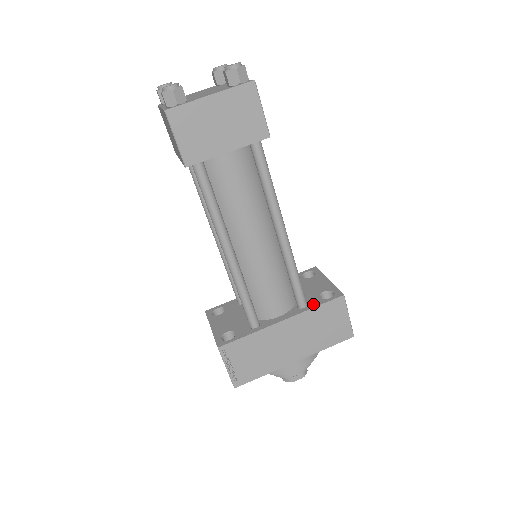
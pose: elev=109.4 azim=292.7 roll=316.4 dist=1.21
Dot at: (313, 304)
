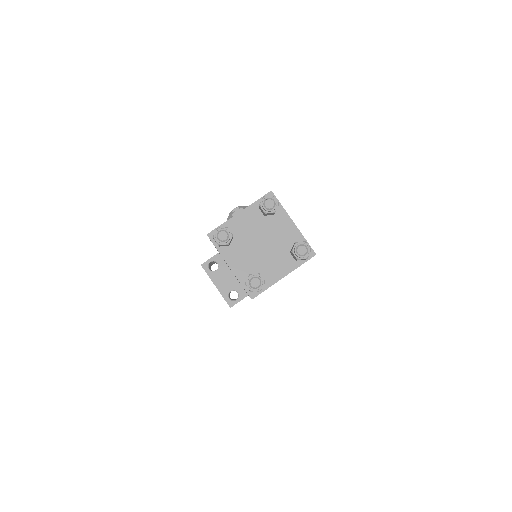
Dot at: occluded
